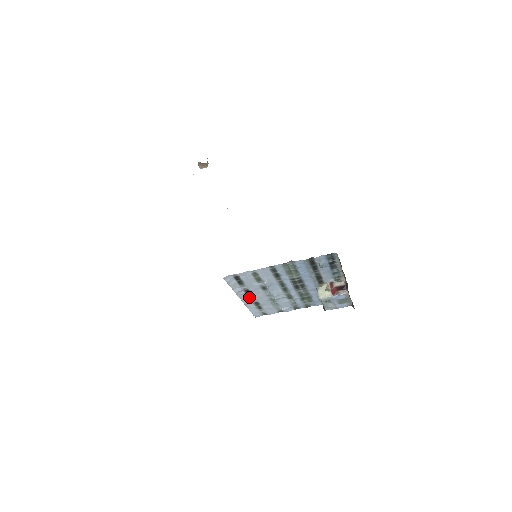
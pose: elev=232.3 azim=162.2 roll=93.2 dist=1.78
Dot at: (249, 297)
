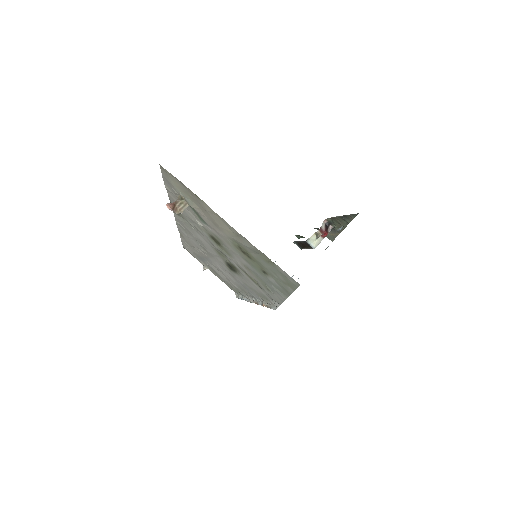
Dot at: occluded
